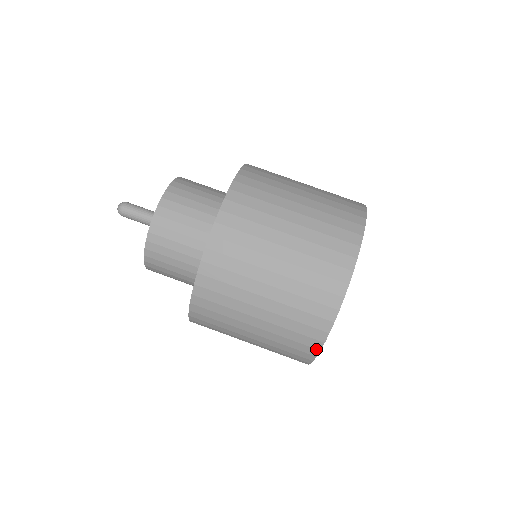
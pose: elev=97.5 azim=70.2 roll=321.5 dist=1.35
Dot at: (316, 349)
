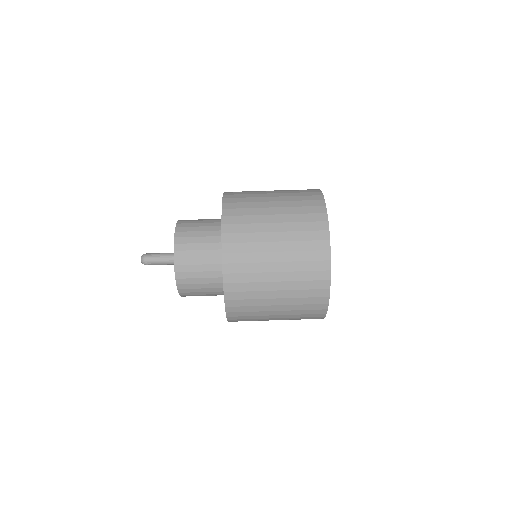
Dot at: (326, 240)
